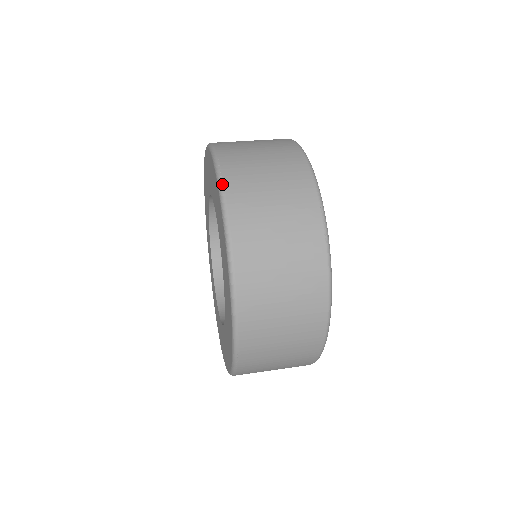
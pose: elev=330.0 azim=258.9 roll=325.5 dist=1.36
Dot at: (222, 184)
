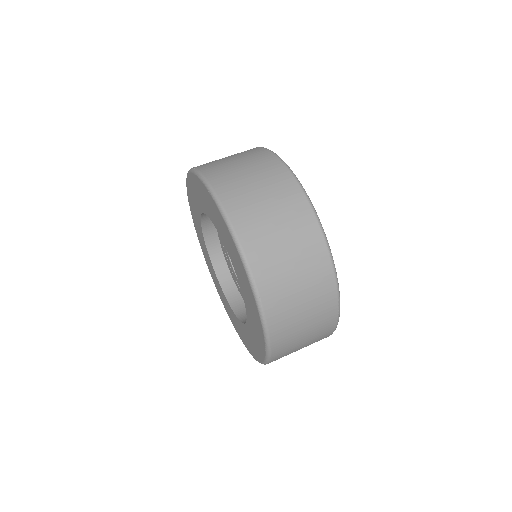
Dot at: (263, 311)
